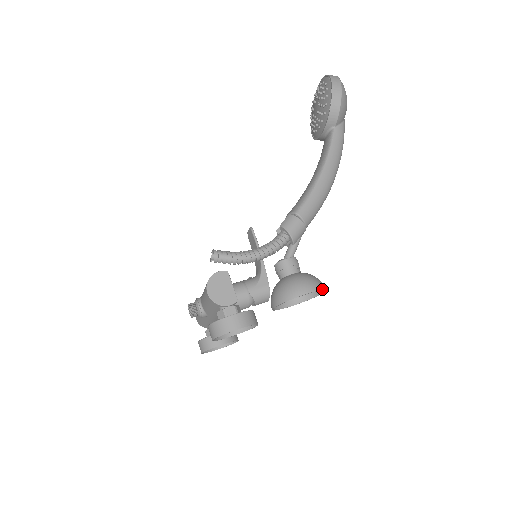
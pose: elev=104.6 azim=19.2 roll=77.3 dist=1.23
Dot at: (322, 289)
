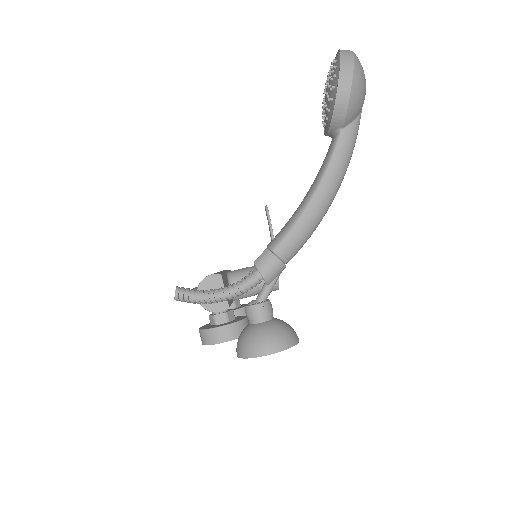
Dot at: (287, 348)
